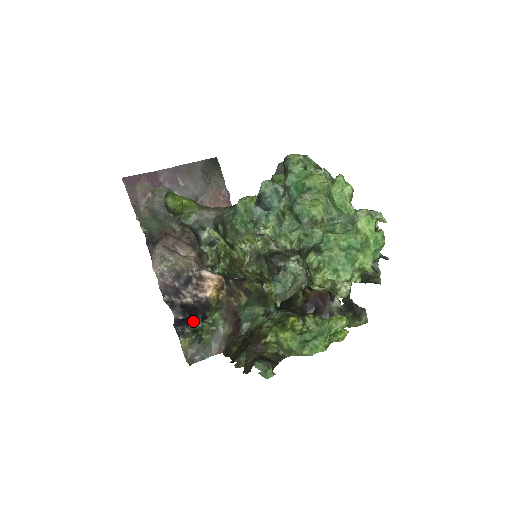
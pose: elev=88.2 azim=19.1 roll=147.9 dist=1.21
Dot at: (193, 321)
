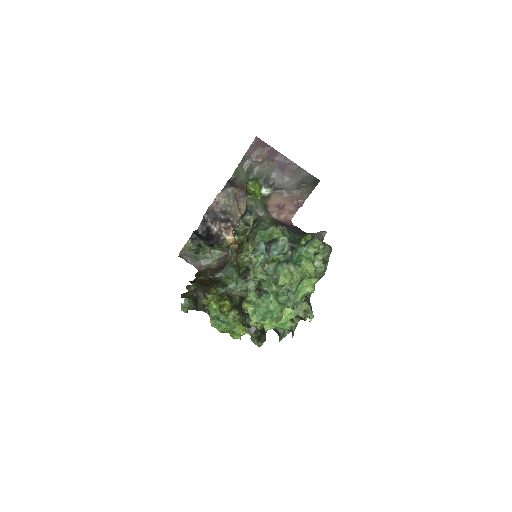
Dot at: (205, 240)
